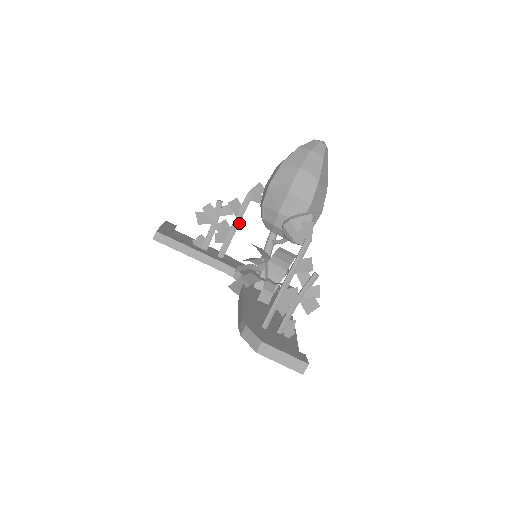
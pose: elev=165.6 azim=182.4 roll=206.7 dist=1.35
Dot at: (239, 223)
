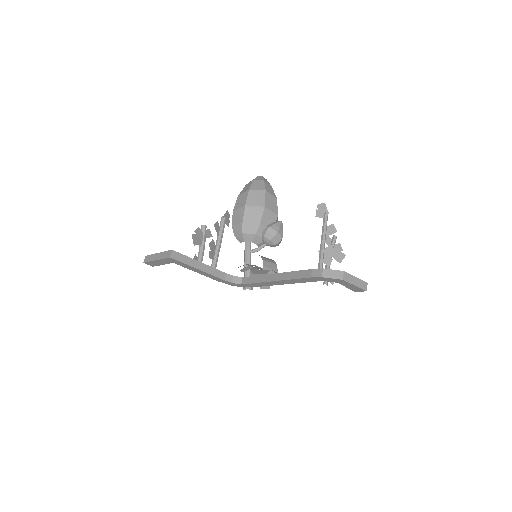
Dot at: (221, 242)
